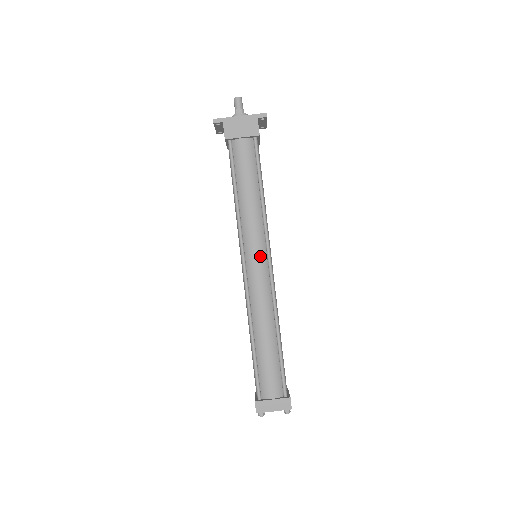
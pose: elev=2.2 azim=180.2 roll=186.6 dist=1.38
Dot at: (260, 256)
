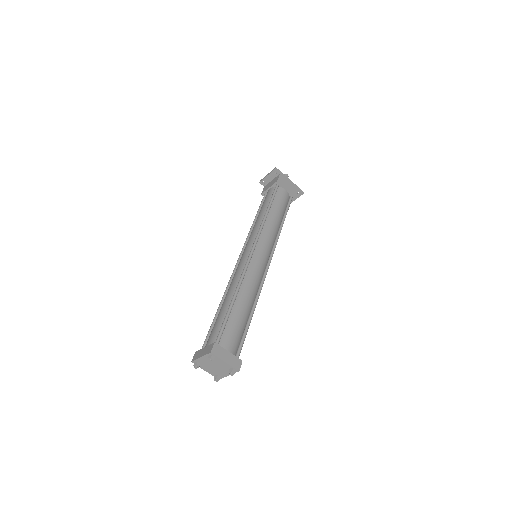
Dot at: (266, 253)
